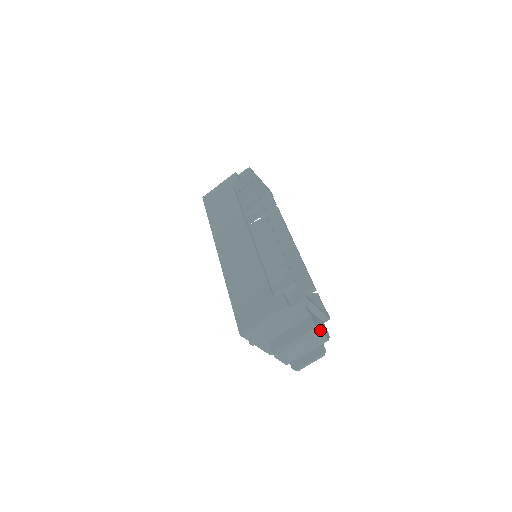
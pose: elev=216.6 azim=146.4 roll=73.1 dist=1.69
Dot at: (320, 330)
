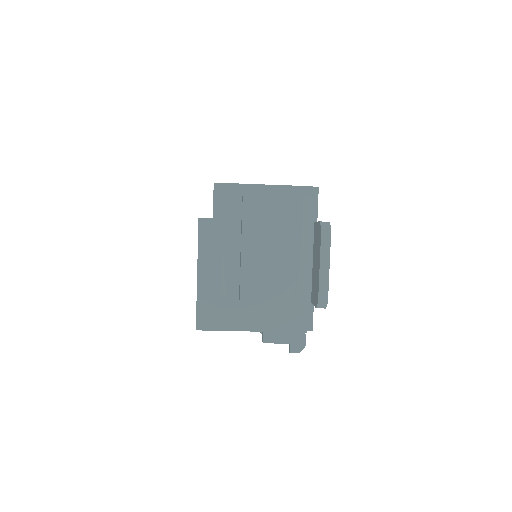
Dot at: (265, 196)
